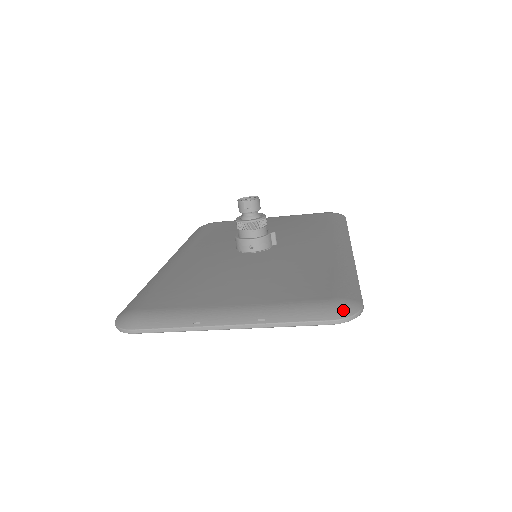
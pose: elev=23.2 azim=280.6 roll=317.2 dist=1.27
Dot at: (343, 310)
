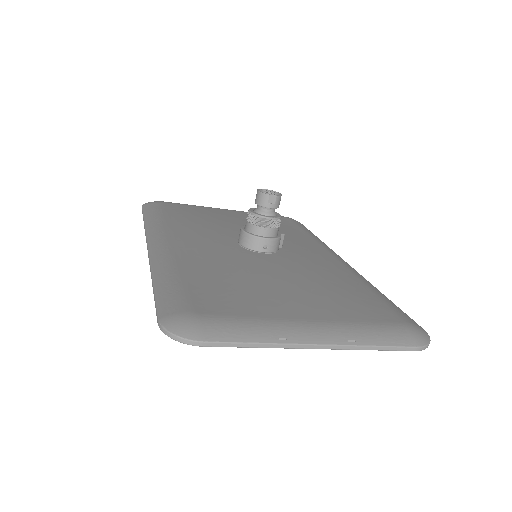
Dot at: (421, 336)
